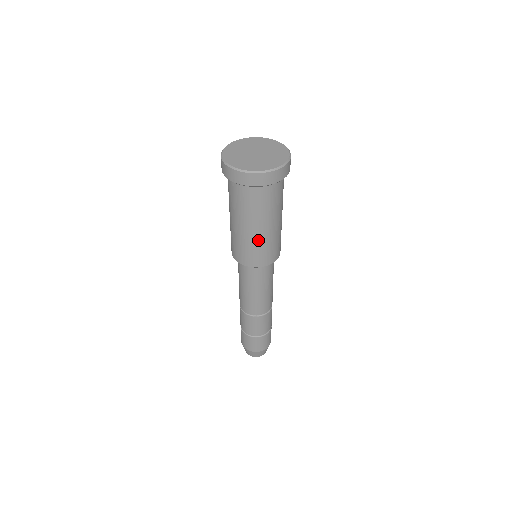
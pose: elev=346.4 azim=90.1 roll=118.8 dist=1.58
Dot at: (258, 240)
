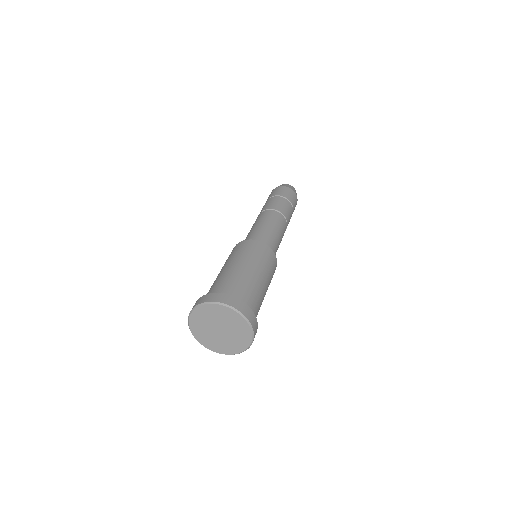
Dot at: occluded
